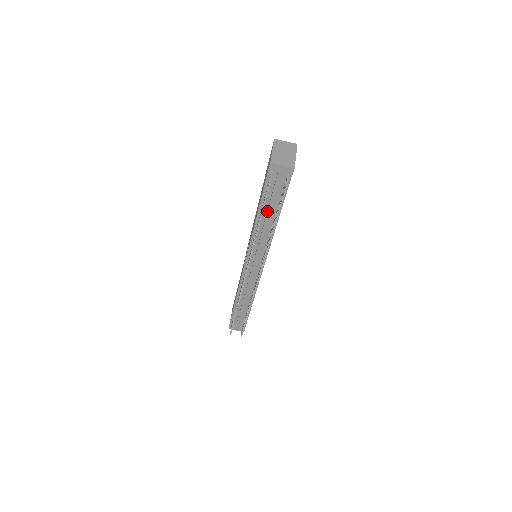
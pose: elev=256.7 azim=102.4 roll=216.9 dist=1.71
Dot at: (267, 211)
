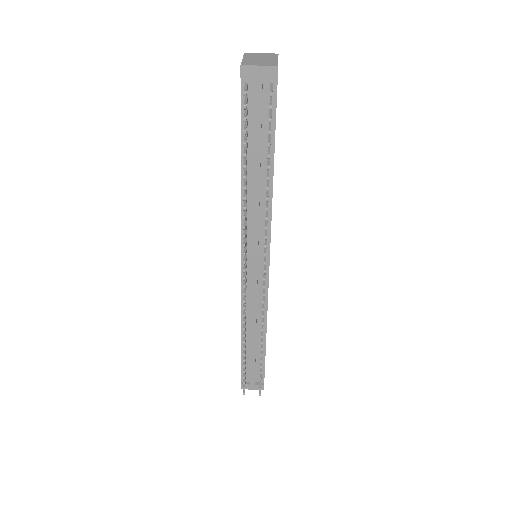
Dot at: (254, 160)
